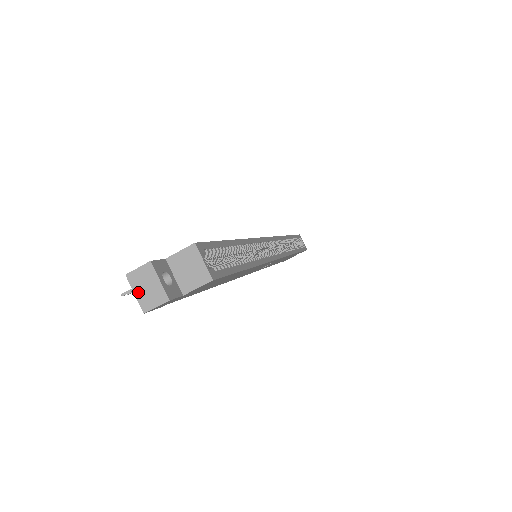
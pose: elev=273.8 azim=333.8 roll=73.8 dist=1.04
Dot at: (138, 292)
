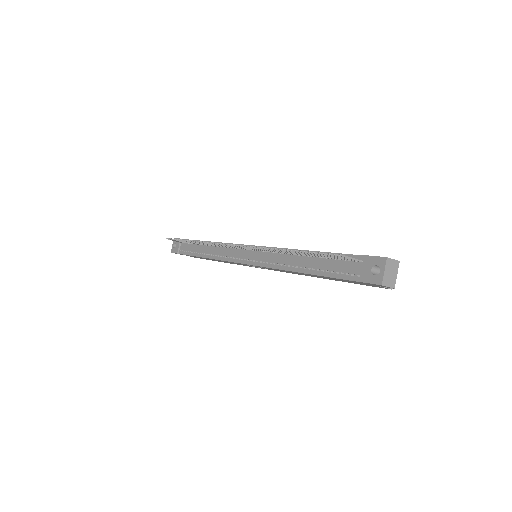
Dot at: (386, 272)
